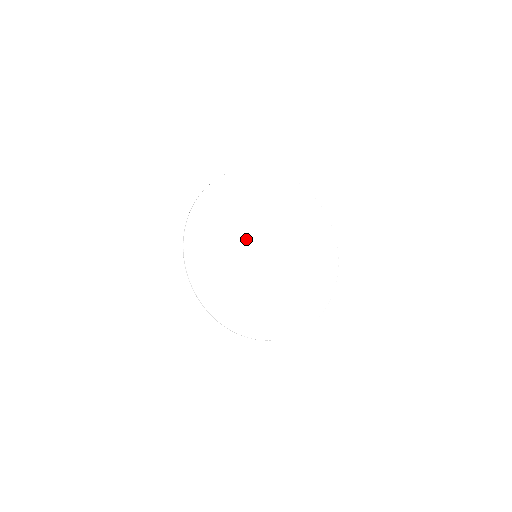
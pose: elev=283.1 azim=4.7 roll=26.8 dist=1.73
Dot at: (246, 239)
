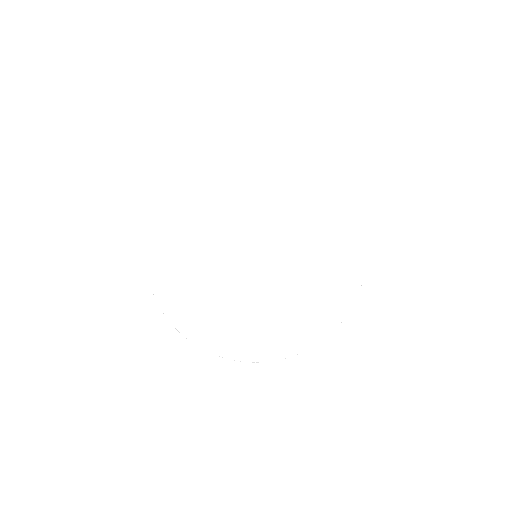
Dot at: (225, 239)
